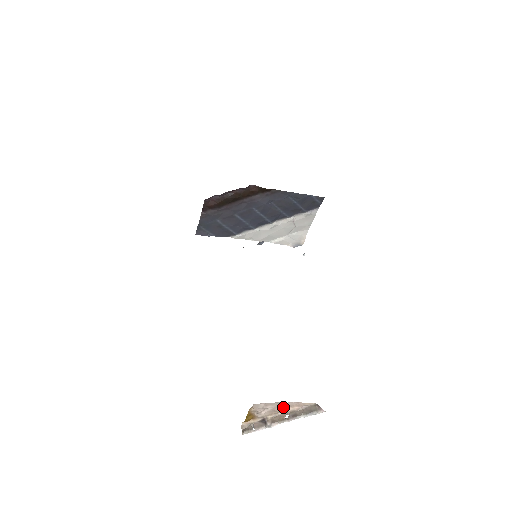
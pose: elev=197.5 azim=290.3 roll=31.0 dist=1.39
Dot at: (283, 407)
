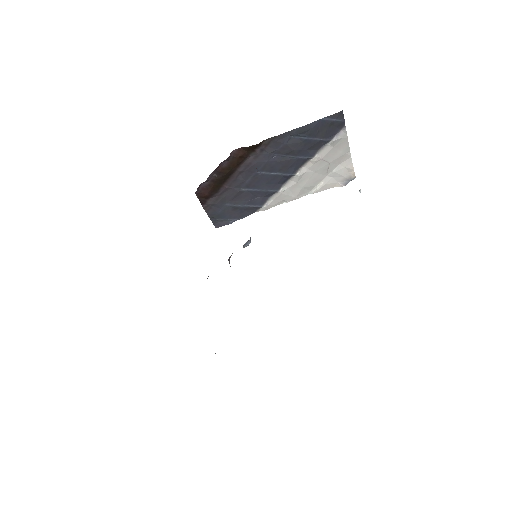
Dot at: out of frame
